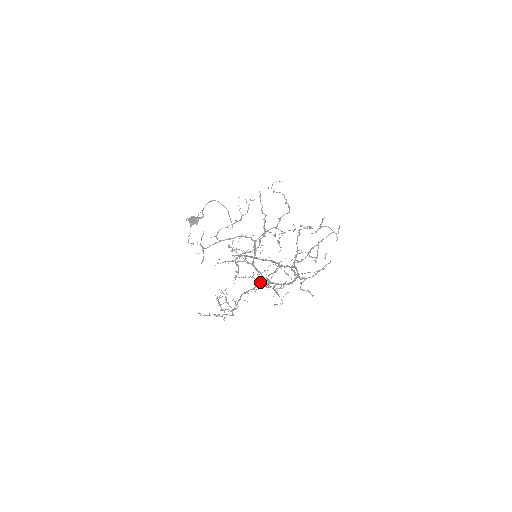
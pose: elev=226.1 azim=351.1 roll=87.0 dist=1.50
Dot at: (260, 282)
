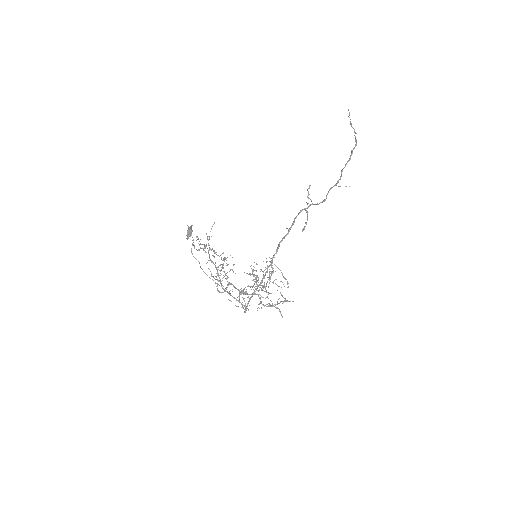
Dot at: (254, 284)
